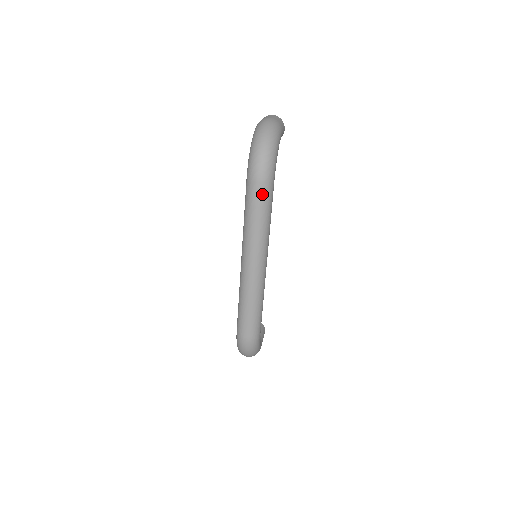
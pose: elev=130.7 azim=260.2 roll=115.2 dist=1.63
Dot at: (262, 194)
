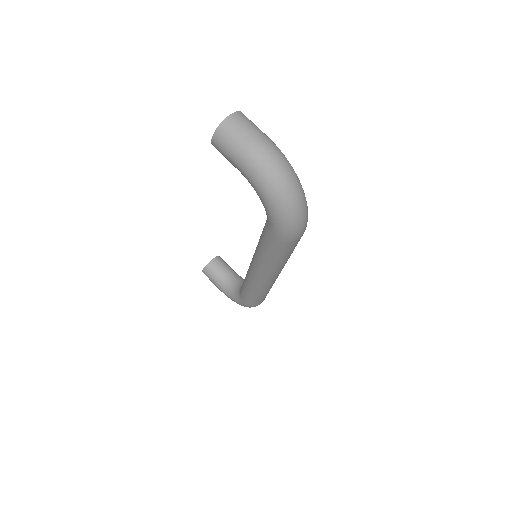
Dot at: occluded
